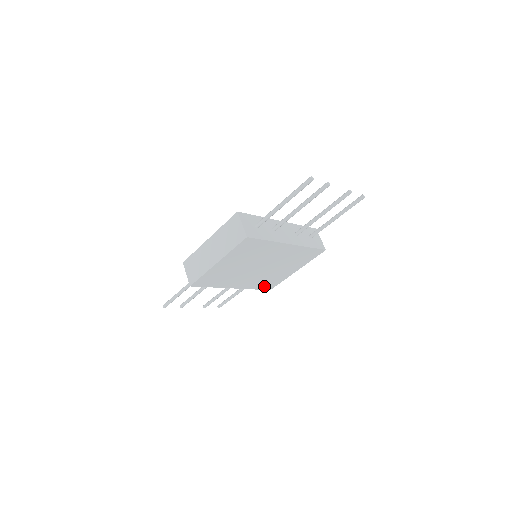
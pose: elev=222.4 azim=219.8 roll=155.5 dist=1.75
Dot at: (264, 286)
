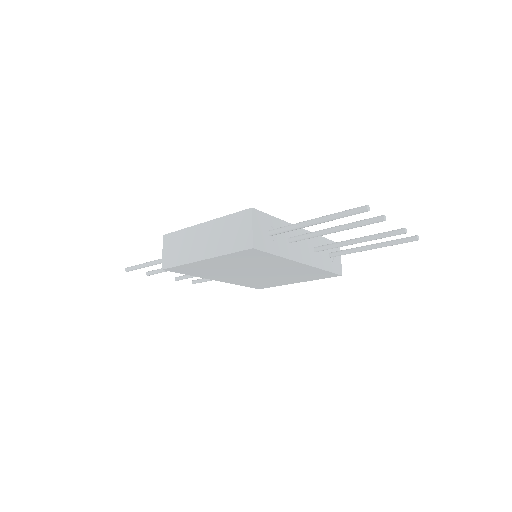
Dot at: (253, 285)
